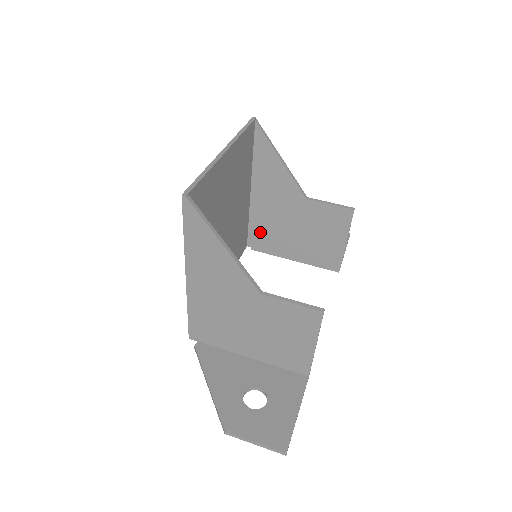
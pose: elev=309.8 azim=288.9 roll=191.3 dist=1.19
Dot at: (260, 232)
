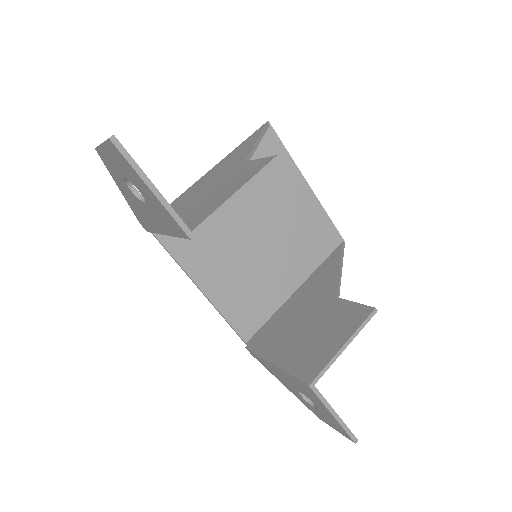
Dot at: (270, 329)
